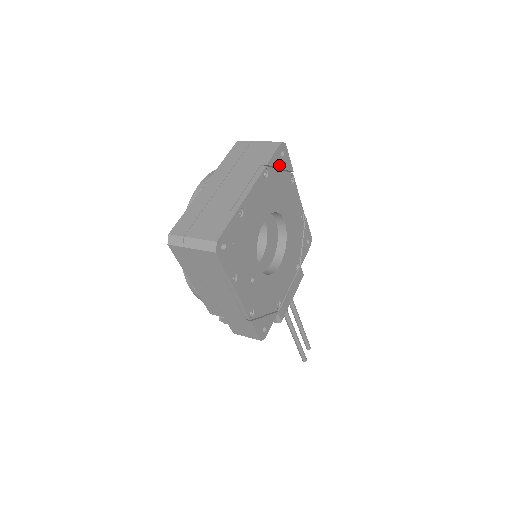
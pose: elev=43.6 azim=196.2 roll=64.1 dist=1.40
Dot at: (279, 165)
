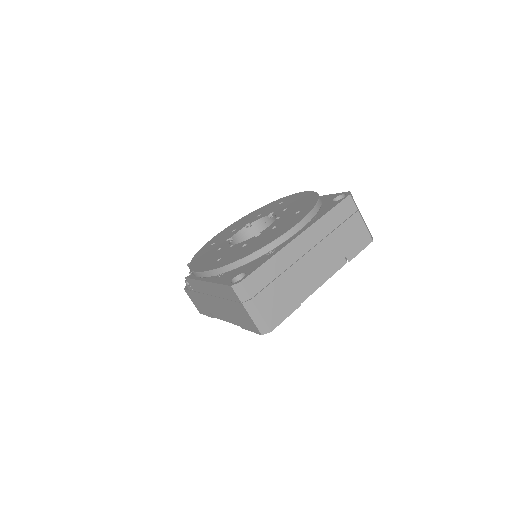
Dot at: occluded
